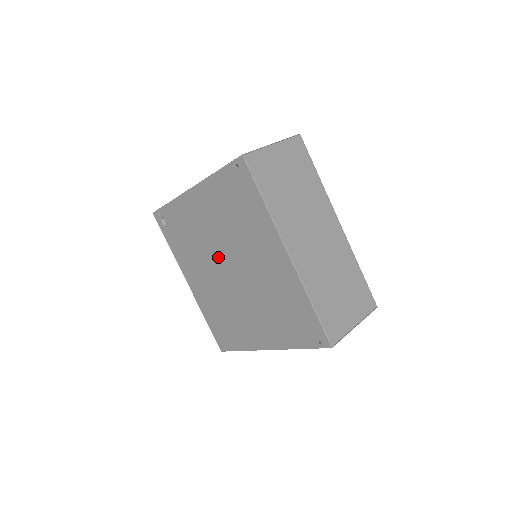
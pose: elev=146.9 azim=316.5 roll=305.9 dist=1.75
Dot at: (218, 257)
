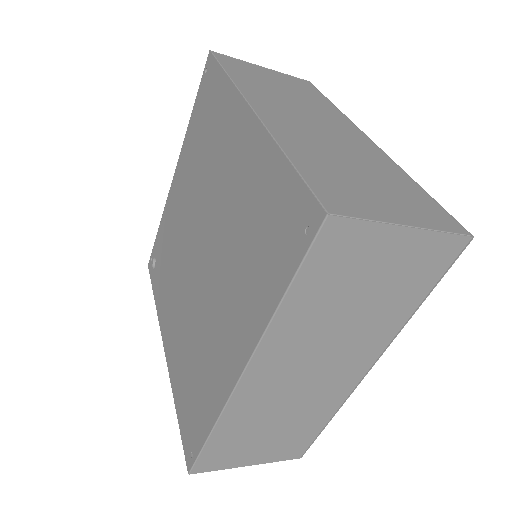
Dot at: (190, 243)
